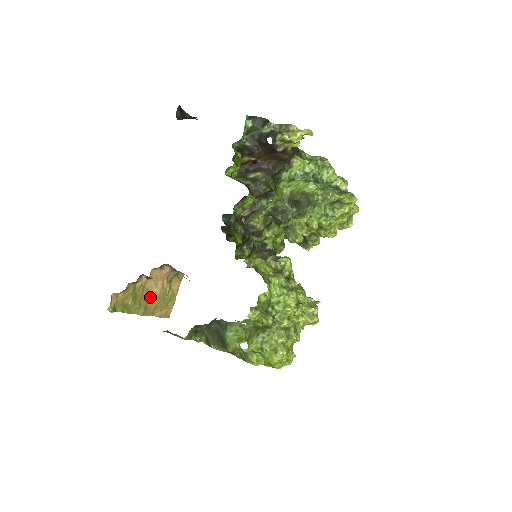
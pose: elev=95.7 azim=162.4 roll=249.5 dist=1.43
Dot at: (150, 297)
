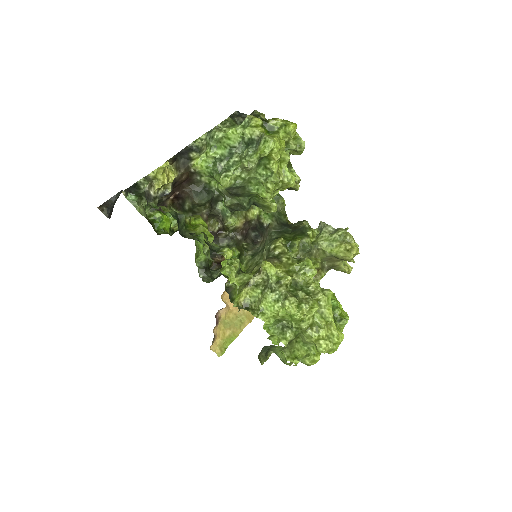
Dot at: occluded
